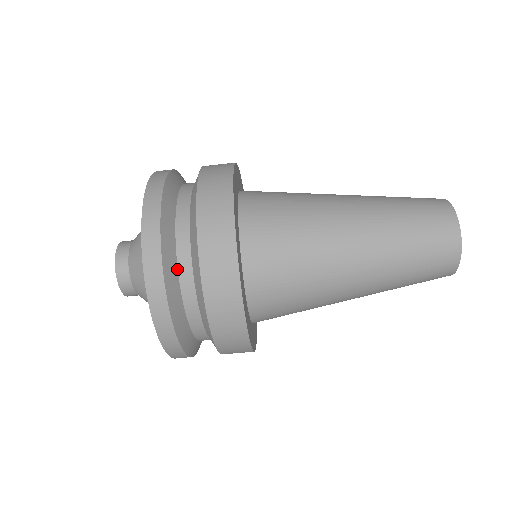
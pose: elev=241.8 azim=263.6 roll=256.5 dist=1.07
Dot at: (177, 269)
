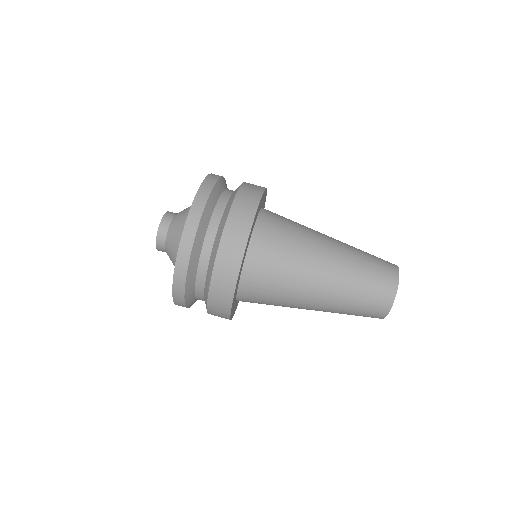
Dot at: (222, 192)
